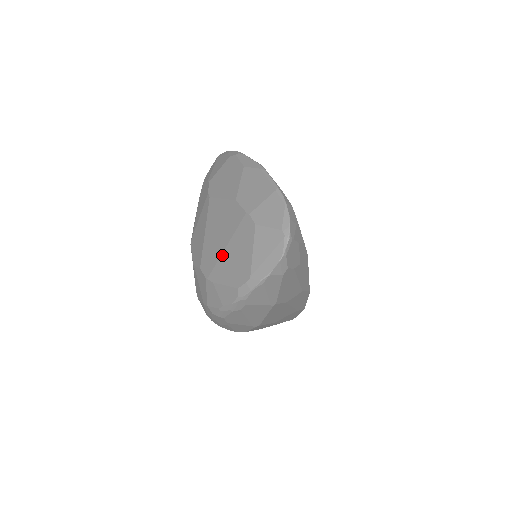
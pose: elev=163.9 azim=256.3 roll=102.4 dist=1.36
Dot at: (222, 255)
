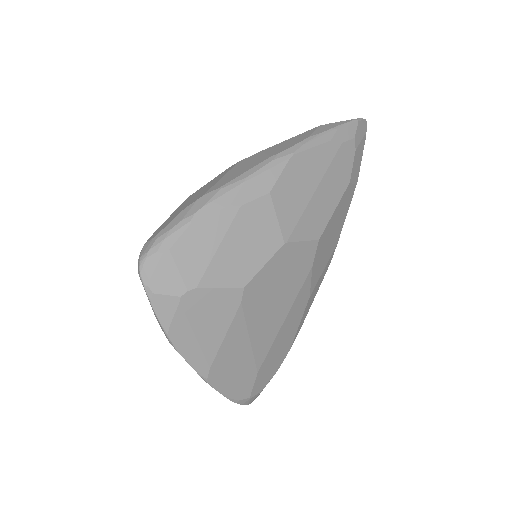
Dot at: occluded
